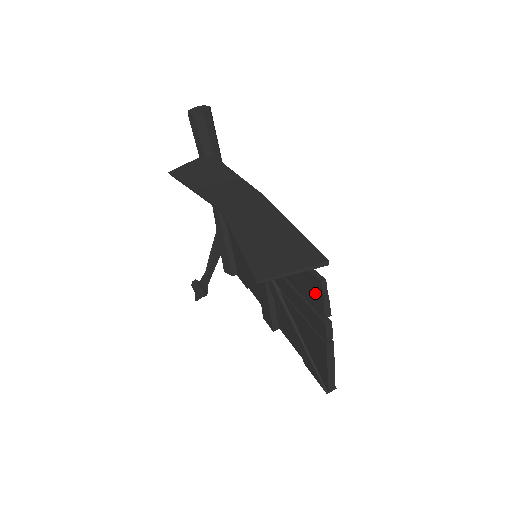
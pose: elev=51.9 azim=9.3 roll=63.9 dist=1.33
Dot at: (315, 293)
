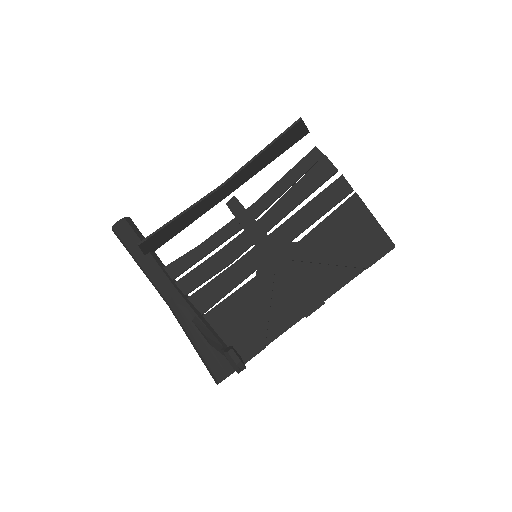
Dot at: (319, 165)
